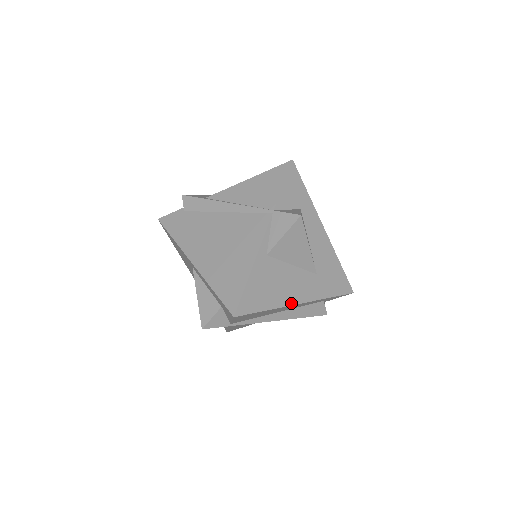
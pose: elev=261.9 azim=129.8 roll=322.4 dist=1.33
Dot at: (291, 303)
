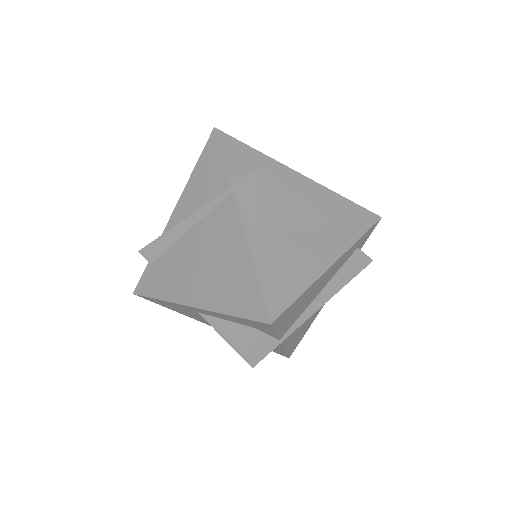
Dot at: (324, 269)
